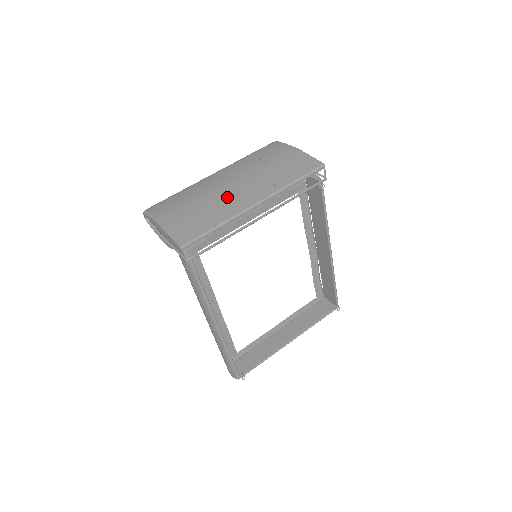
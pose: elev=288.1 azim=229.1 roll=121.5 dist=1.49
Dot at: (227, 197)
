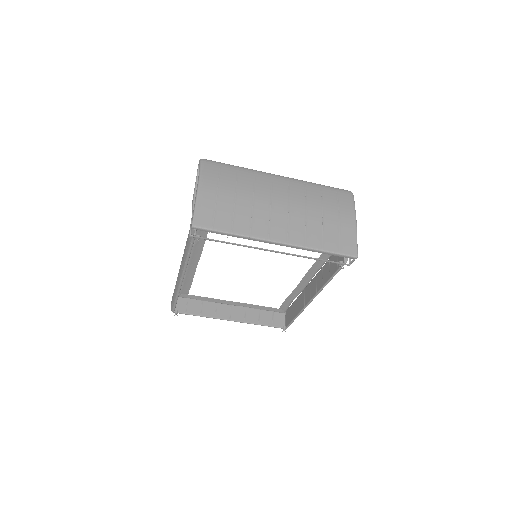
Dot at: (264, 214)
